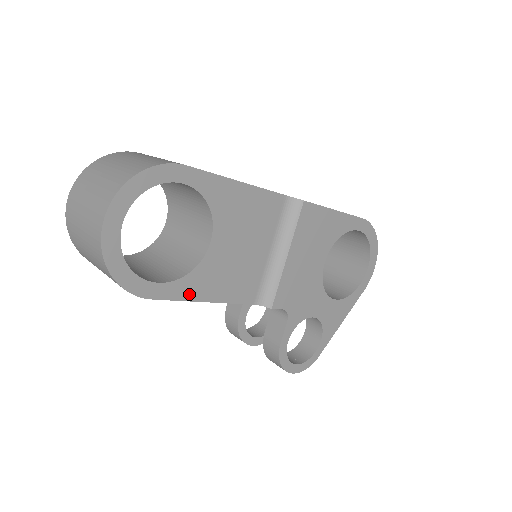
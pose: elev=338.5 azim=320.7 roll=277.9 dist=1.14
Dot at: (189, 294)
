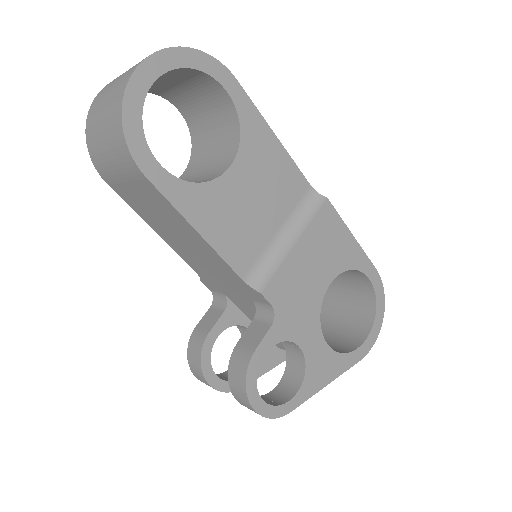
Dot at: (184, 206)
